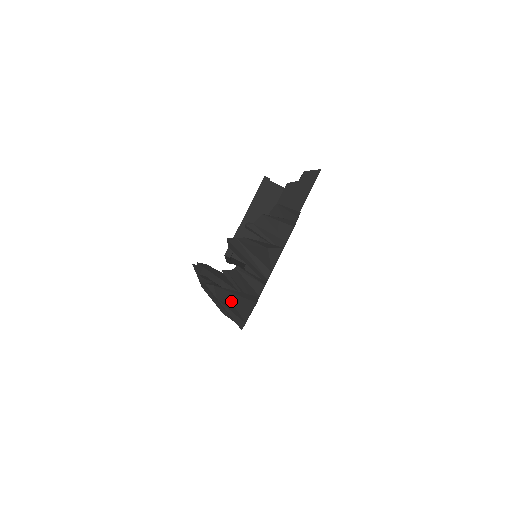
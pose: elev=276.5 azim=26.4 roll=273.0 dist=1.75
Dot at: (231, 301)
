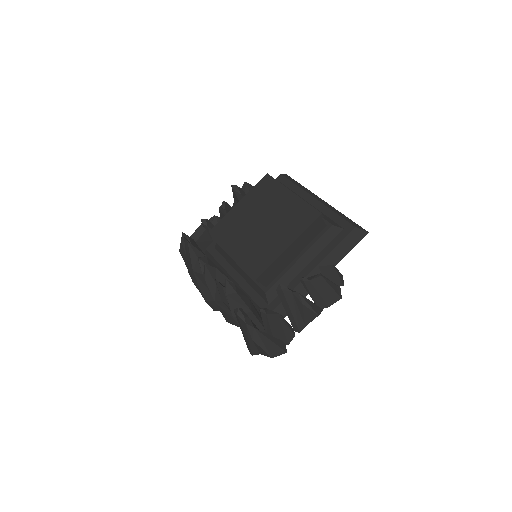
Dot at: (269, 349)
